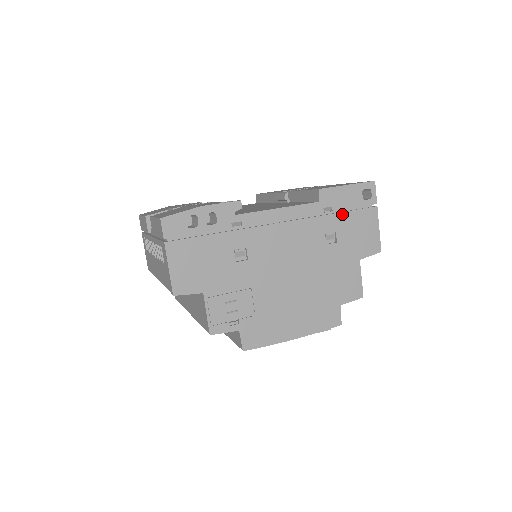
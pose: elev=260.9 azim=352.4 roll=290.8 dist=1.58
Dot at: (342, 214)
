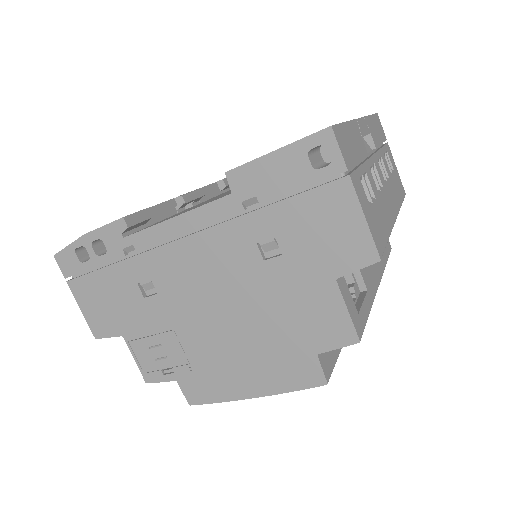
Dot at: (278, 205)
